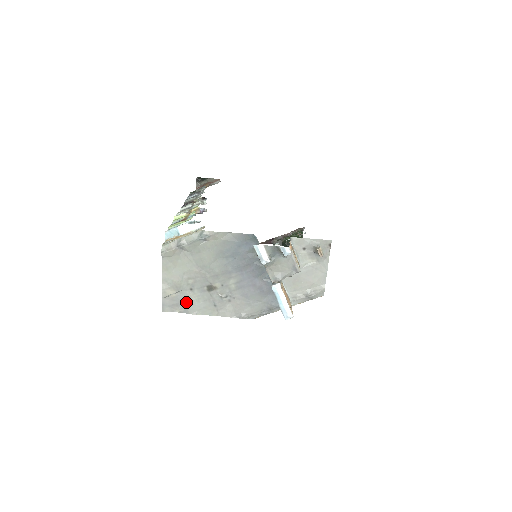
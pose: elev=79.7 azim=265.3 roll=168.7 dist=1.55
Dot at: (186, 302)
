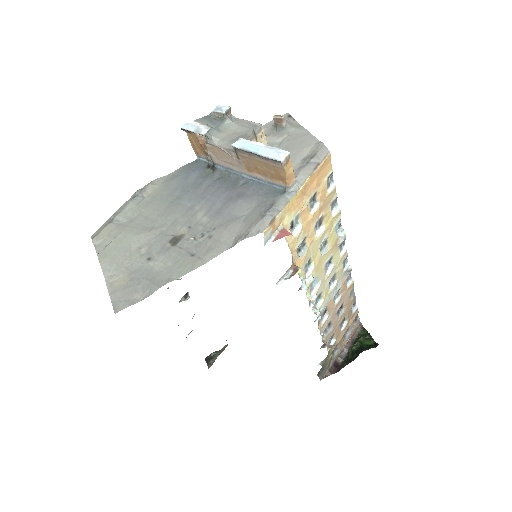
Dot at: (148, 278)
